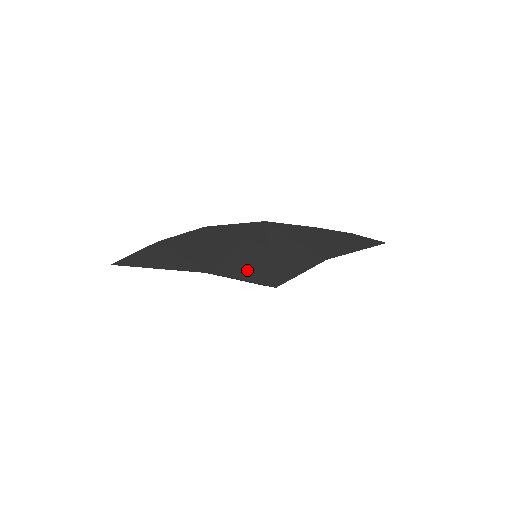
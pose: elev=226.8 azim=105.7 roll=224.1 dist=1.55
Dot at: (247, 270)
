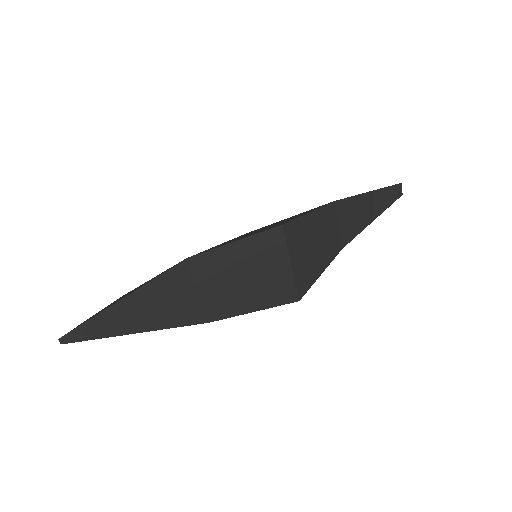
Dot at: (237, 239)
